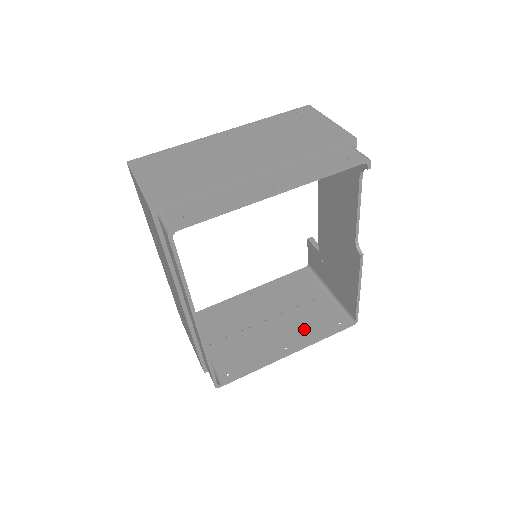
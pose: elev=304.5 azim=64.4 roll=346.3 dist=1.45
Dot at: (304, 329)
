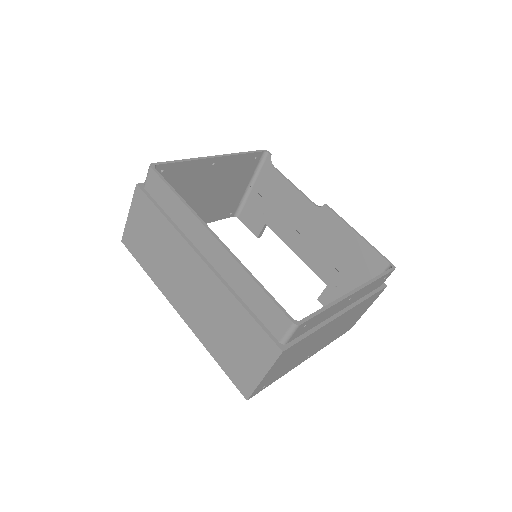
Dot at: occluded
